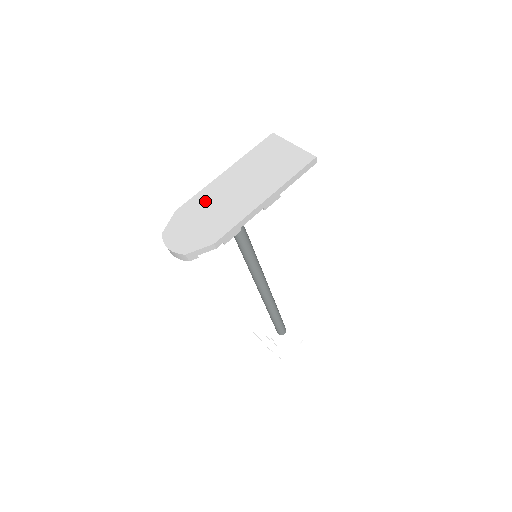
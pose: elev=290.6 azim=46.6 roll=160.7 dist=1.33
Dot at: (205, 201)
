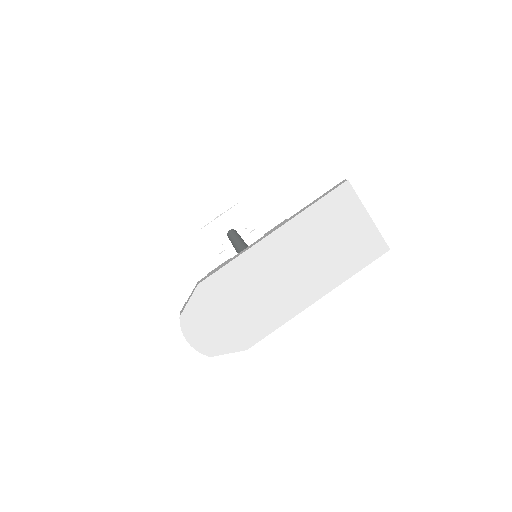
Dot at: (240, 280)
